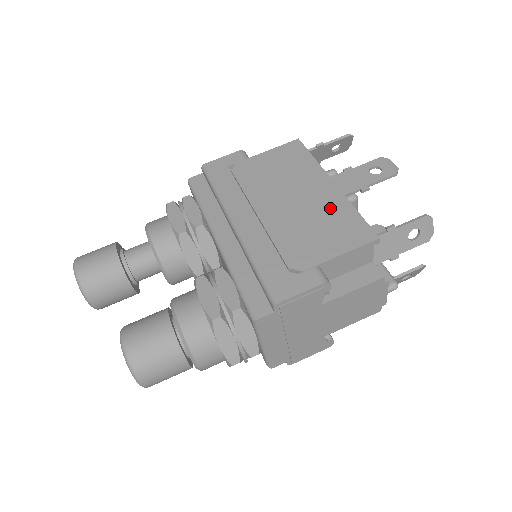
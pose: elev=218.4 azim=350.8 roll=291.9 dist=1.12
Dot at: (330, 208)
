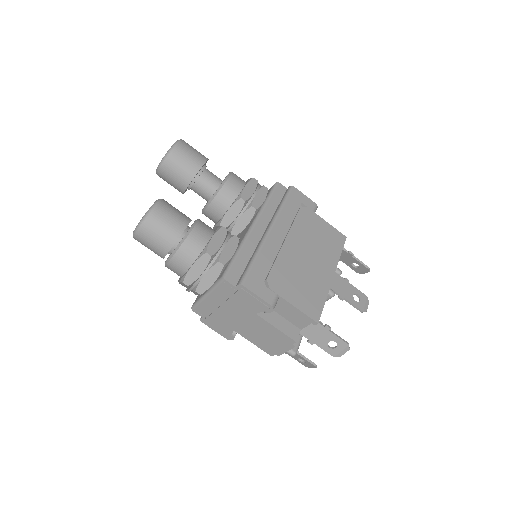
Dot at: (317, 283)
